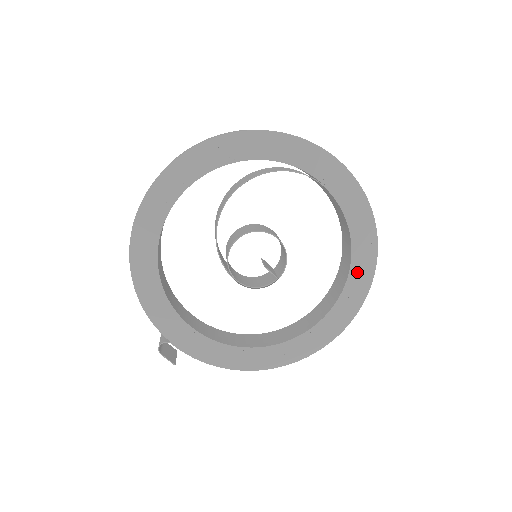
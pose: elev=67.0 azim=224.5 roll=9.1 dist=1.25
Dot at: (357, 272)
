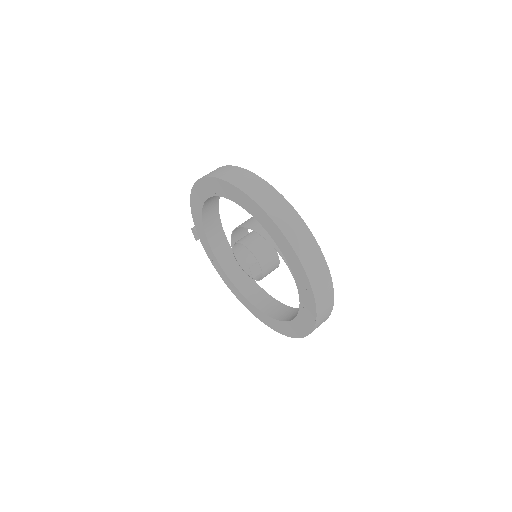
Dot at: (292, 326)
